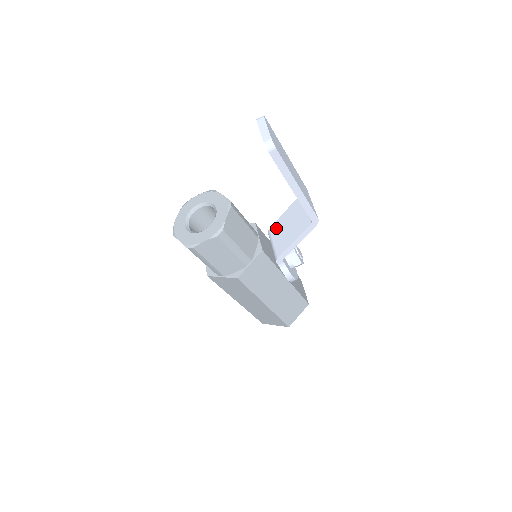
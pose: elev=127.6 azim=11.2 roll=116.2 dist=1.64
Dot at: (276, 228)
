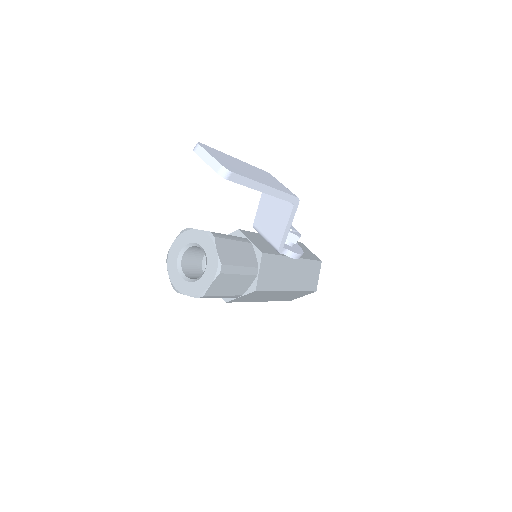
Dot at: (260, 222)
